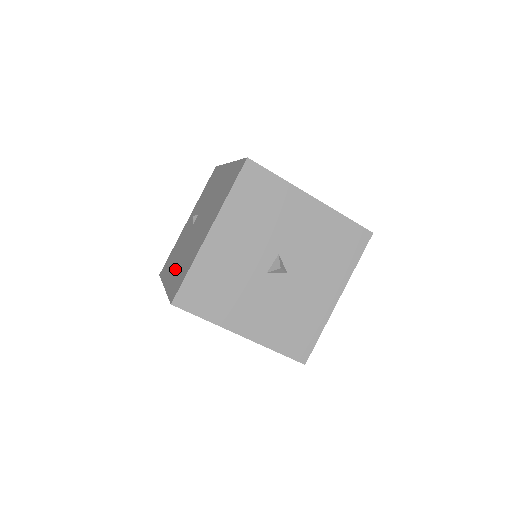
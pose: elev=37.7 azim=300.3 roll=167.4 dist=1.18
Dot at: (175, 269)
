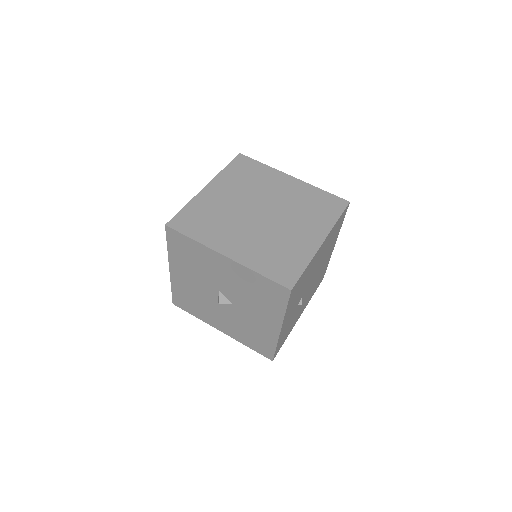
Dot at: occluded
